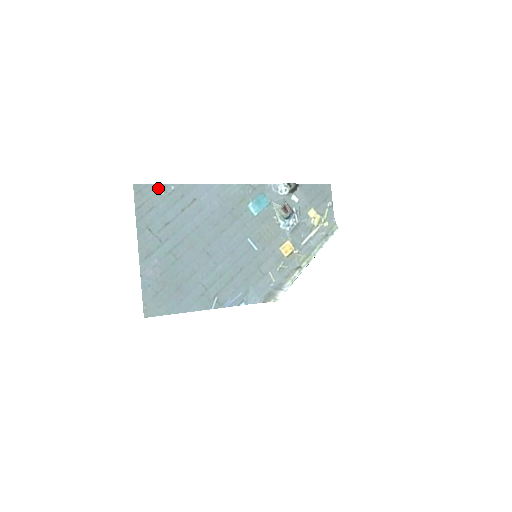
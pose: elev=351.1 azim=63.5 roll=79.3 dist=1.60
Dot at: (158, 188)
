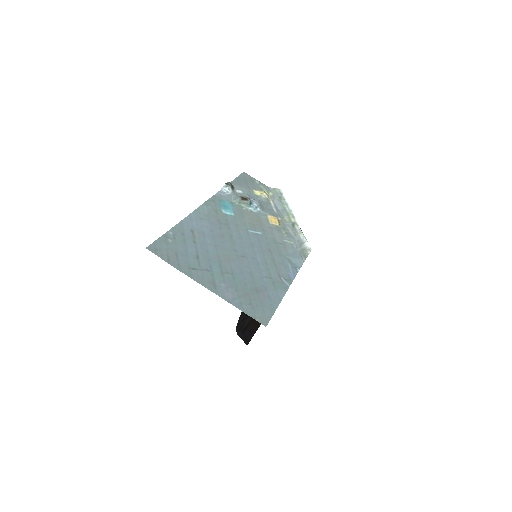
Dot at: (163, 240)
